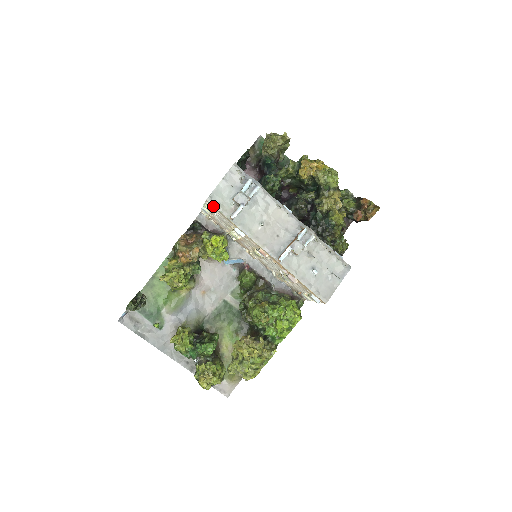
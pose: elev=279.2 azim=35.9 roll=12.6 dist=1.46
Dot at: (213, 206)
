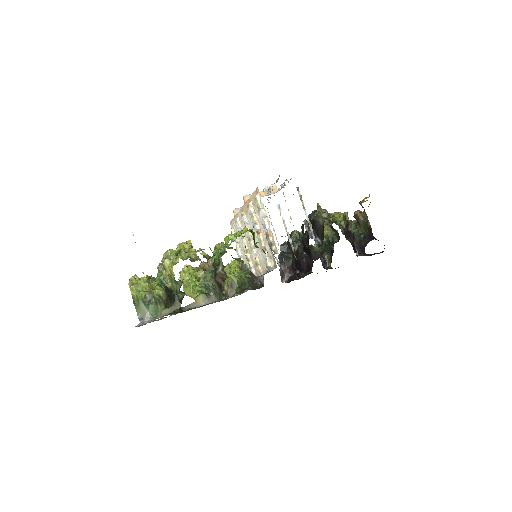
Dot at: (232, 223)
